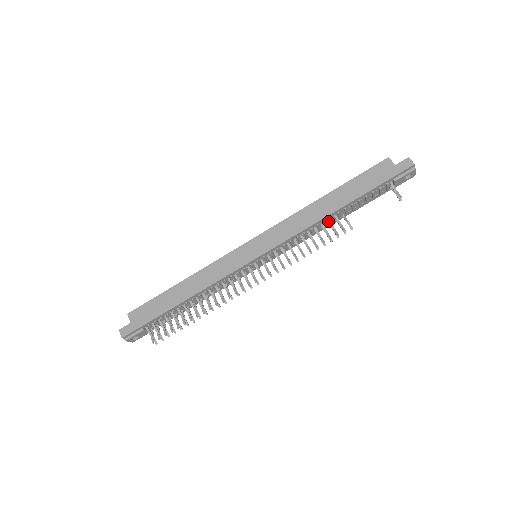
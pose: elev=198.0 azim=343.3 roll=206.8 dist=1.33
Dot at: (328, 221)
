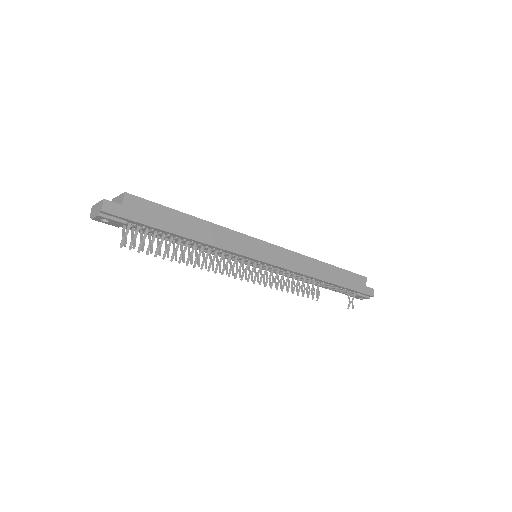
Dot at: (314, 282)
